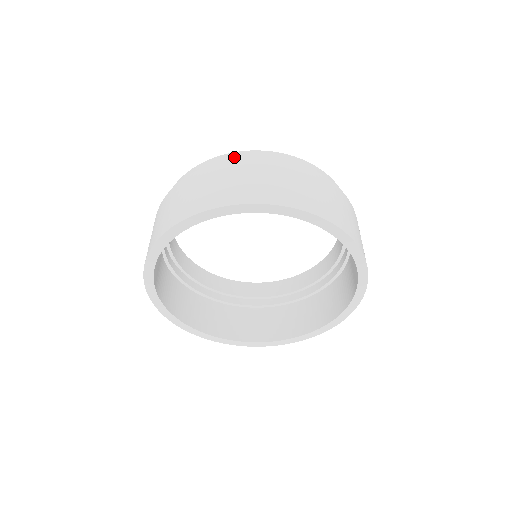
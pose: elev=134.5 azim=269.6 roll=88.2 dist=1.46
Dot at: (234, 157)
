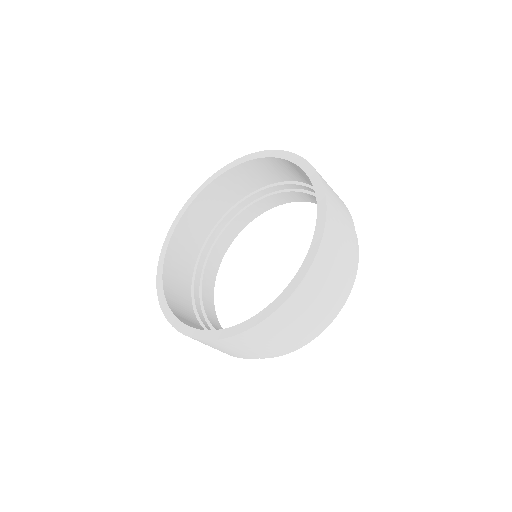
Dot at: occluded
